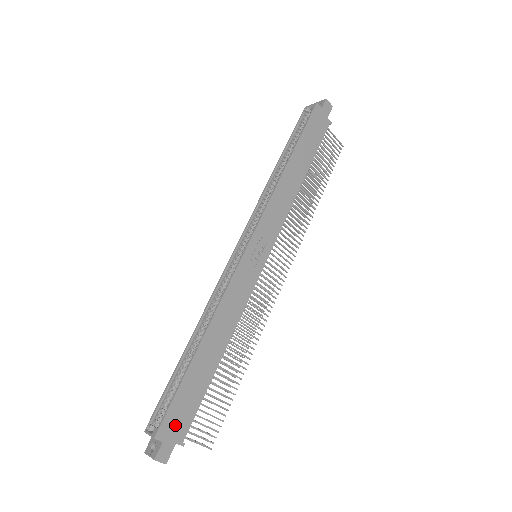
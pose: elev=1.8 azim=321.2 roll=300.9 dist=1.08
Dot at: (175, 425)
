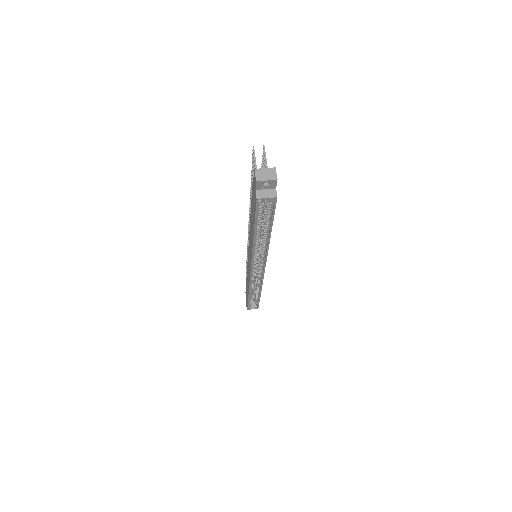
Dot at: occluded
